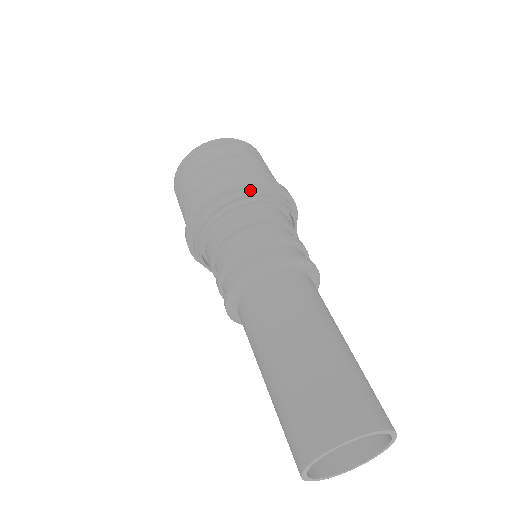
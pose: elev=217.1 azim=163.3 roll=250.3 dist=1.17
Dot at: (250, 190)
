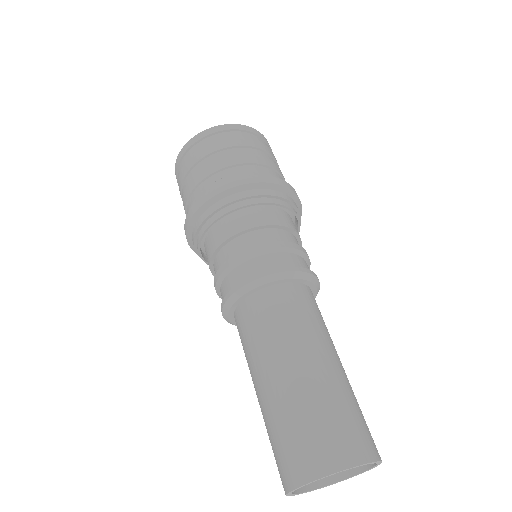
Dot at: (243, 192)
